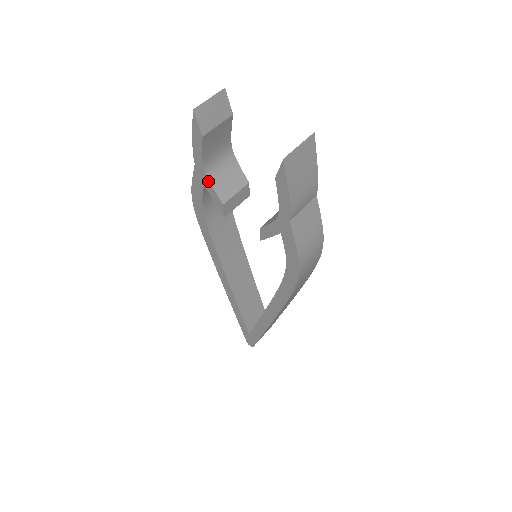
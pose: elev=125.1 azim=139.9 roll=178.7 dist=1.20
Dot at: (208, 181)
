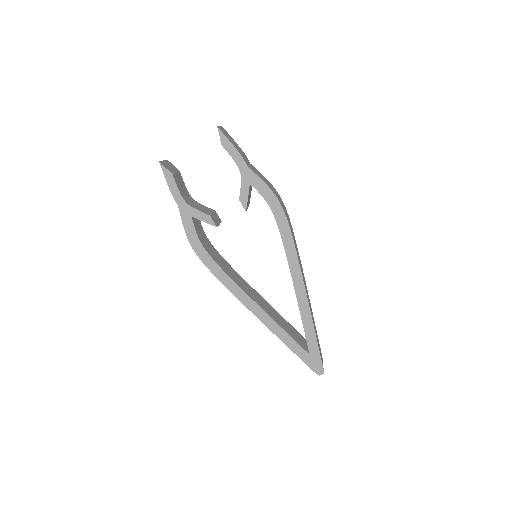
Dot at: (192, 208)
